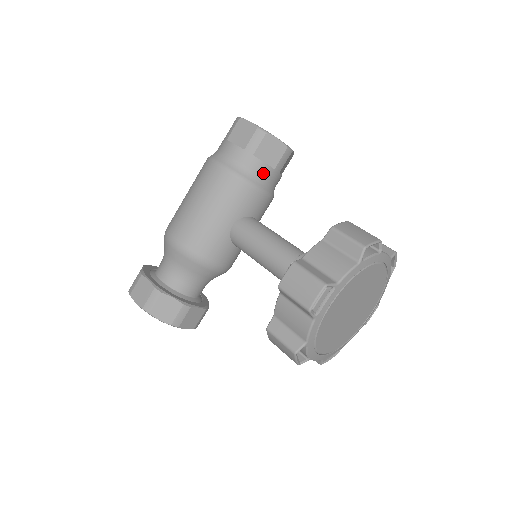
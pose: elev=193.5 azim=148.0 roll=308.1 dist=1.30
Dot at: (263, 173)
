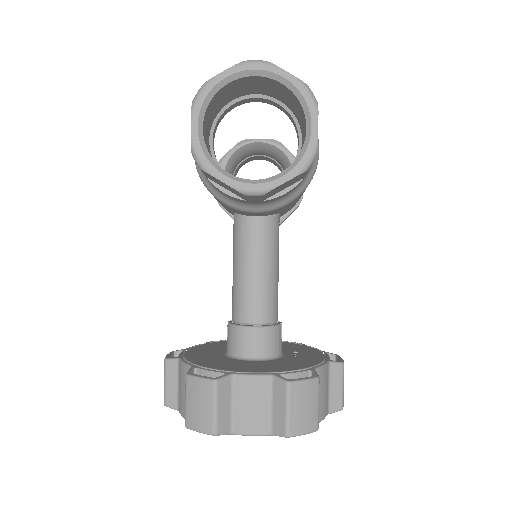
Dot at: (232, 197)
